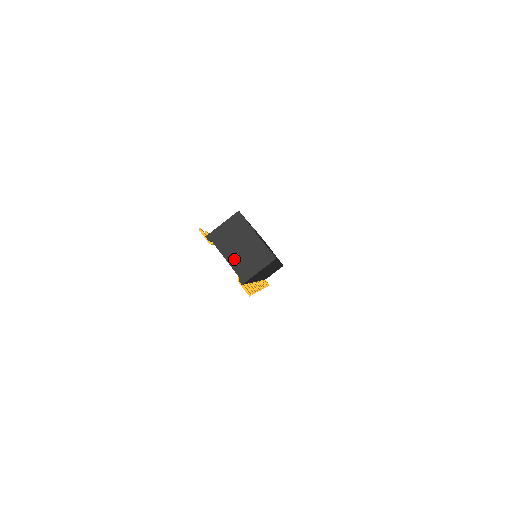
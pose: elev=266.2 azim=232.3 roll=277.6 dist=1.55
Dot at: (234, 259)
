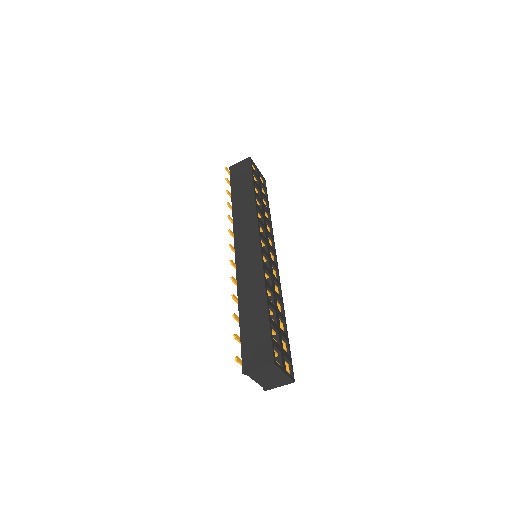
Dot at: (263, 382)
